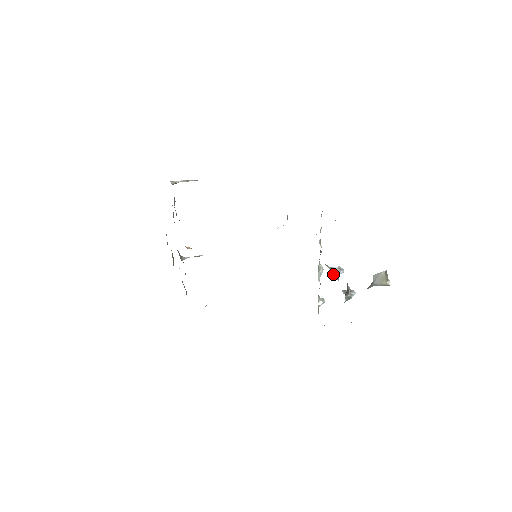
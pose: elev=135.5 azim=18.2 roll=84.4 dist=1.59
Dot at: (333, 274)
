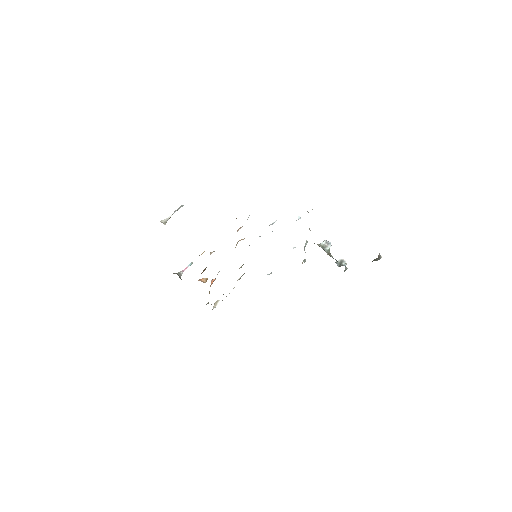
Dot at: (327, 253)
